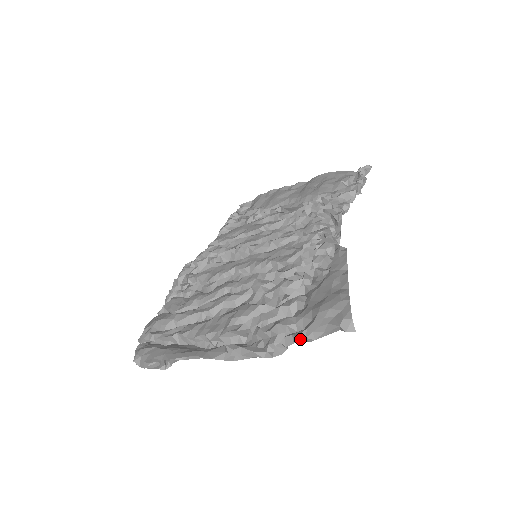
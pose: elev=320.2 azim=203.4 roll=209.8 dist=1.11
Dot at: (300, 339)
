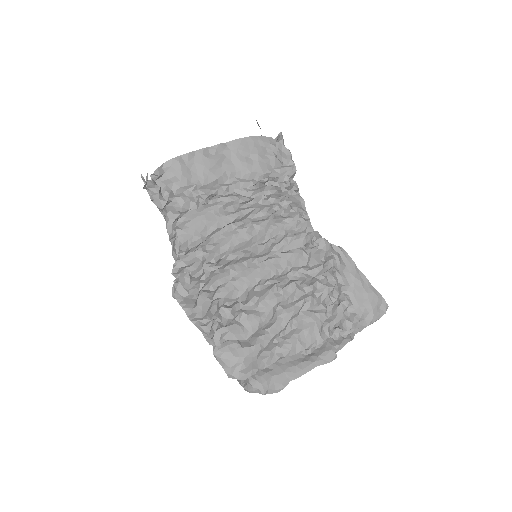
Dot at: (365, 325)
